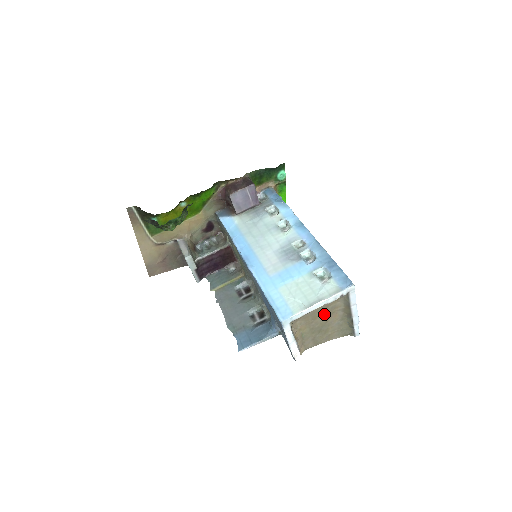
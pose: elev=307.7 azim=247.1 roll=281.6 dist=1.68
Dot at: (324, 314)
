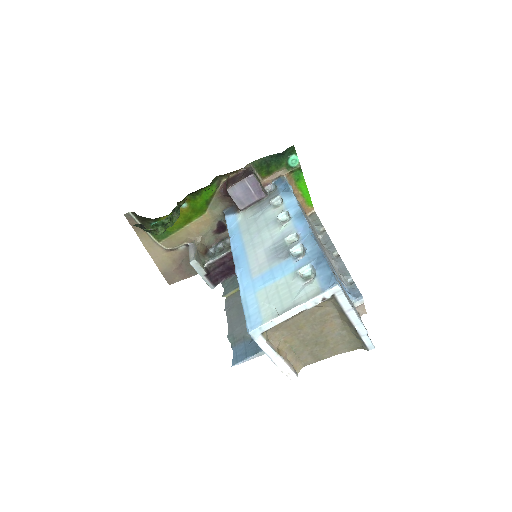
Dot at: (313, 322)
